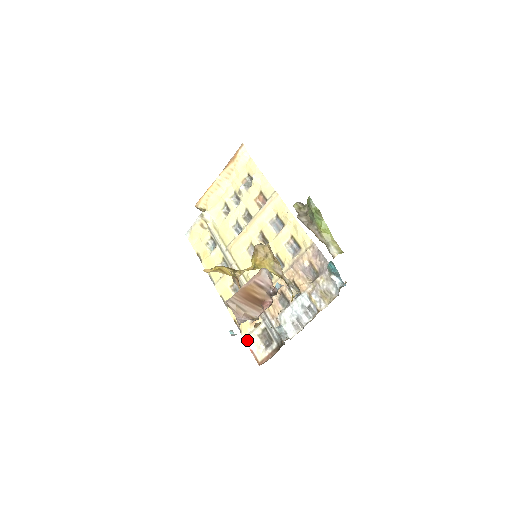
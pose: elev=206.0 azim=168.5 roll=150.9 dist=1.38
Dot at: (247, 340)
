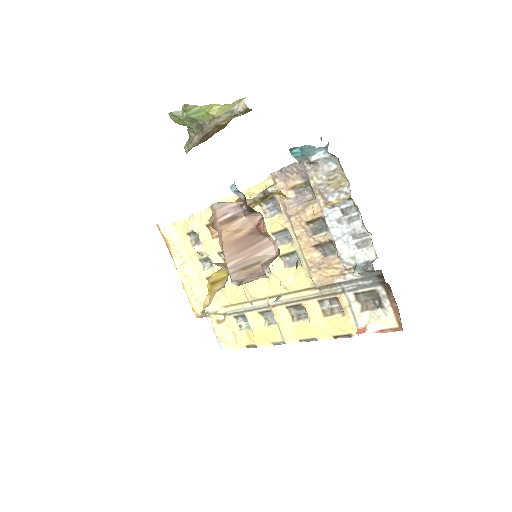
Dot at: (362, 330)
